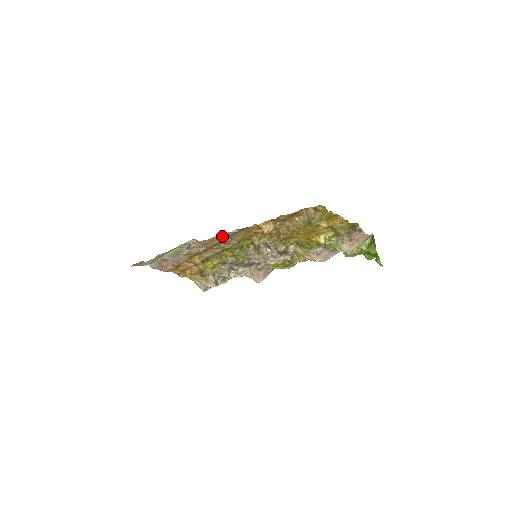
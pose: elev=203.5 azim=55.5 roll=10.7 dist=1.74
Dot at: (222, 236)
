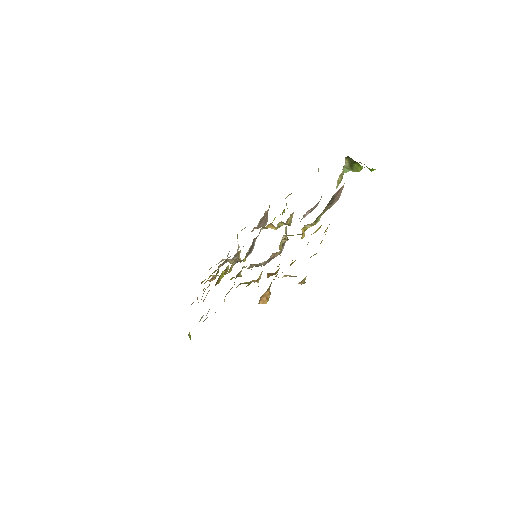
Dot at: occluded
